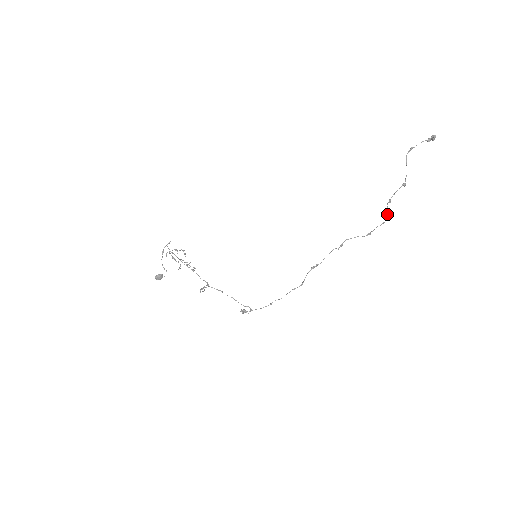
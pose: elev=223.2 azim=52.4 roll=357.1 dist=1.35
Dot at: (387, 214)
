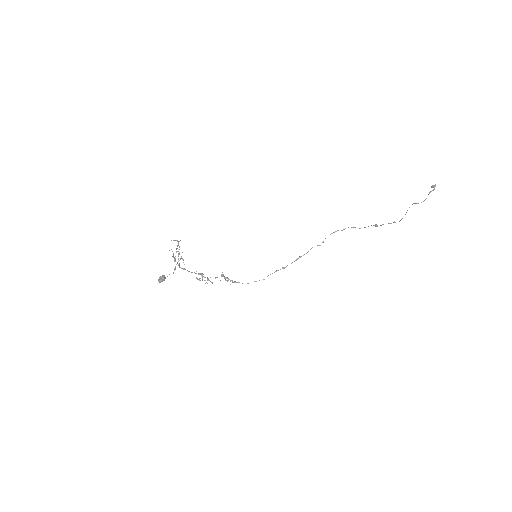
Dot at: occluded
